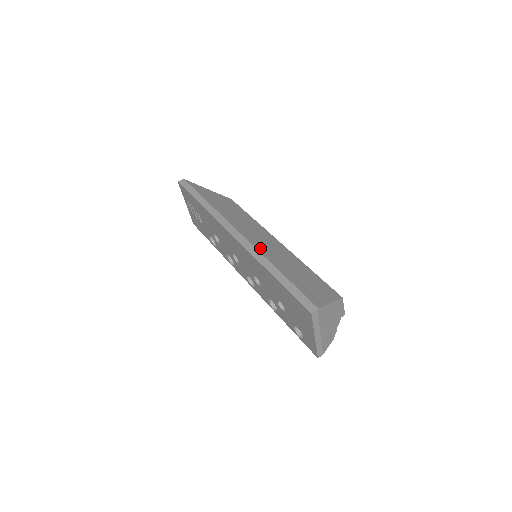
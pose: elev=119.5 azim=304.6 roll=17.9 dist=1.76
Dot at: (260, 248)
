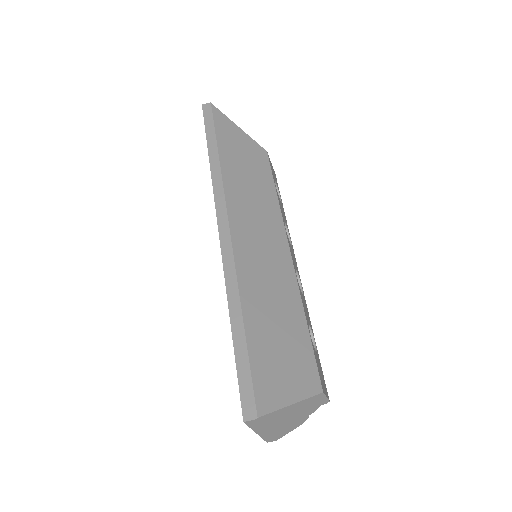
Dot at: (243, 264)
